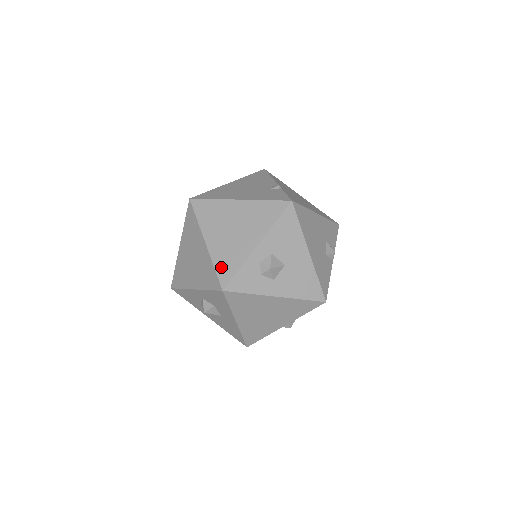
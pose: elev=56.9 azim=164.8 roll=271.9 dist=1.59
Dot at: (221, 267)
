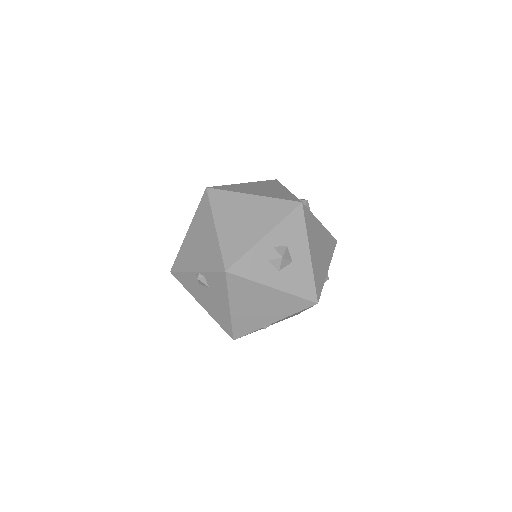
Dot at: (283, 197)
